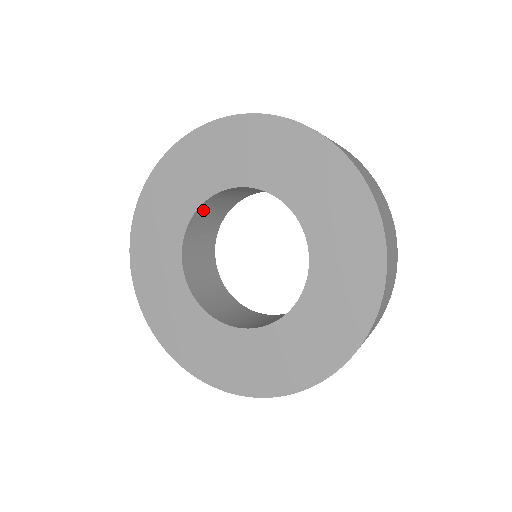
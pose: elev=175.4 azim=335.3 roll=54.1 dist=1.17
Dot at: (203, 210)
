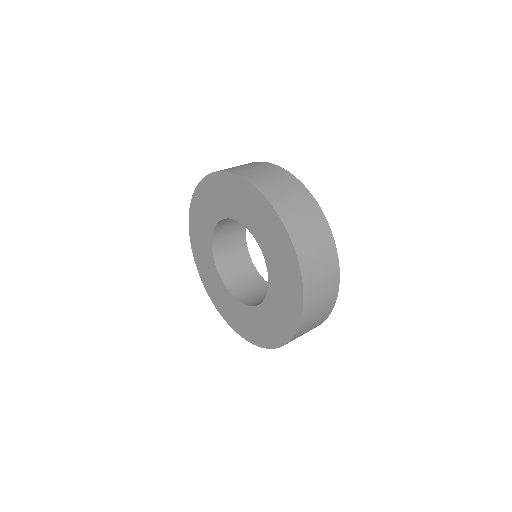
Dot at: (222, 223)
